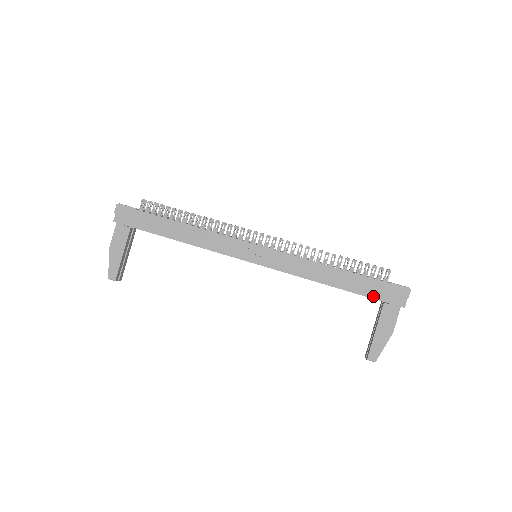
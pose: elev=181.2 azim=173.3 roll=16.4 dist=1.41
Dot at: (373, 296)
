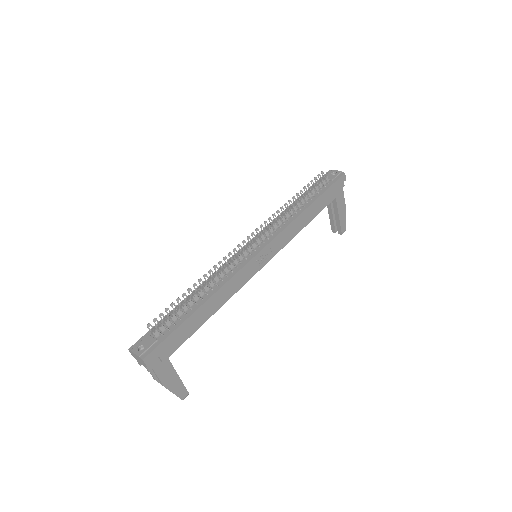
Dot at: (332, 199)
